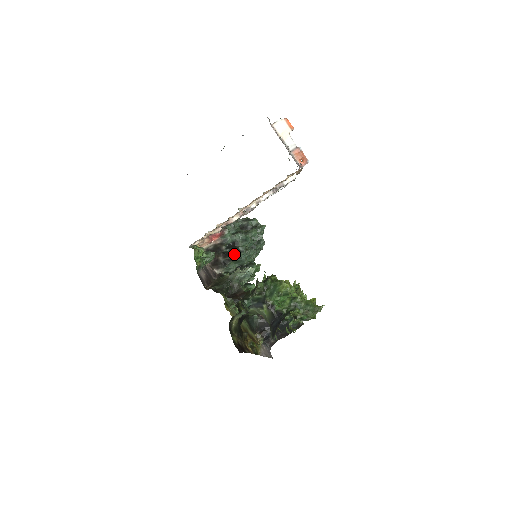
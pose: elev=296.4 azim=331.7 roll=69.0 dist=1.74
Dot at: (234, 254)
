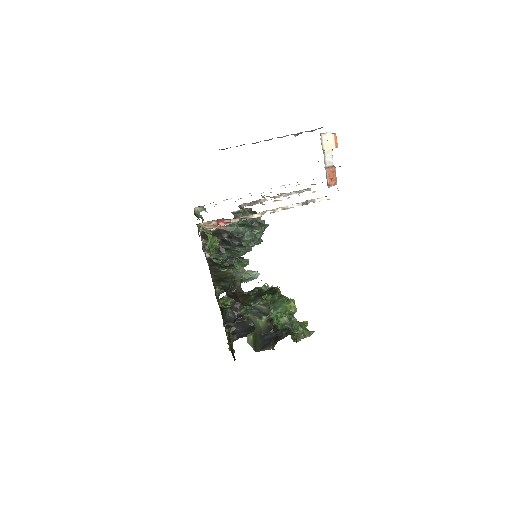
Dot at: (234, 246)
